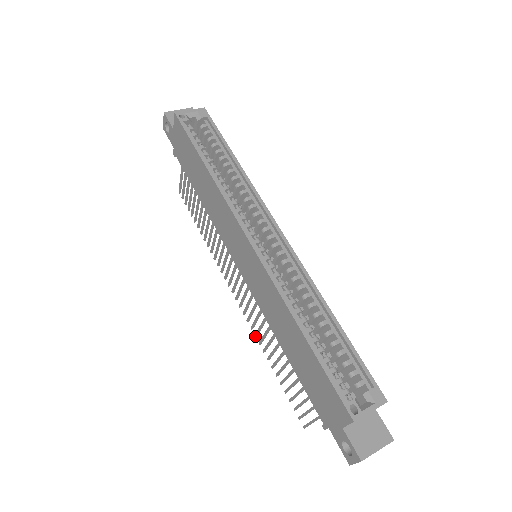
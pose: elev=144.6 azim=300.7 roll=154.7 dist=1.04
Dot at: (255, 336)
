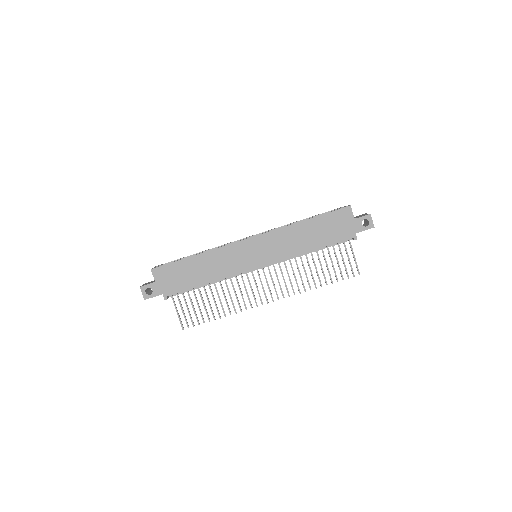
Dot at: (300, 292)
